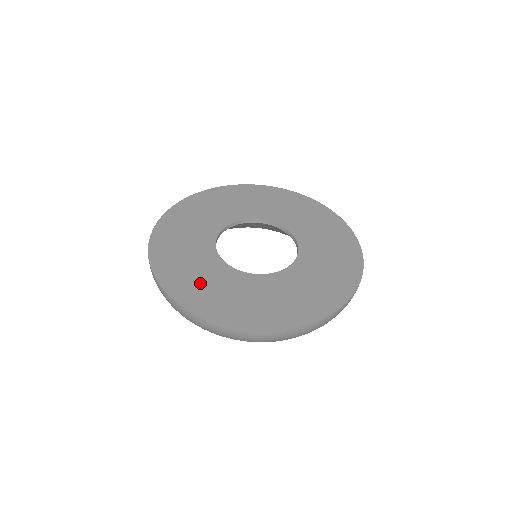
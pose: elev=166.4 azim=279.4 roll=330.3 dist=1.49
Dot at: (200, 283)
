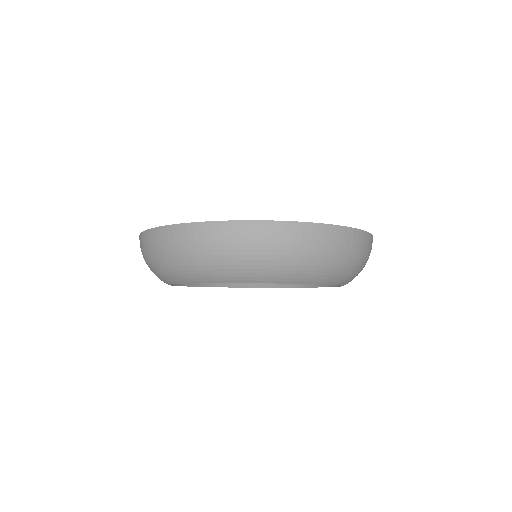
Dot at: occluded
